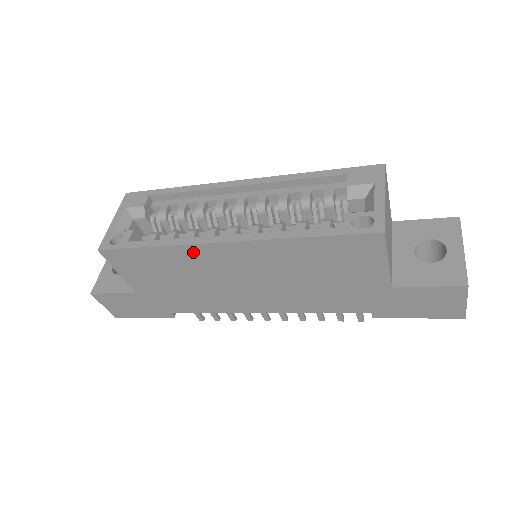
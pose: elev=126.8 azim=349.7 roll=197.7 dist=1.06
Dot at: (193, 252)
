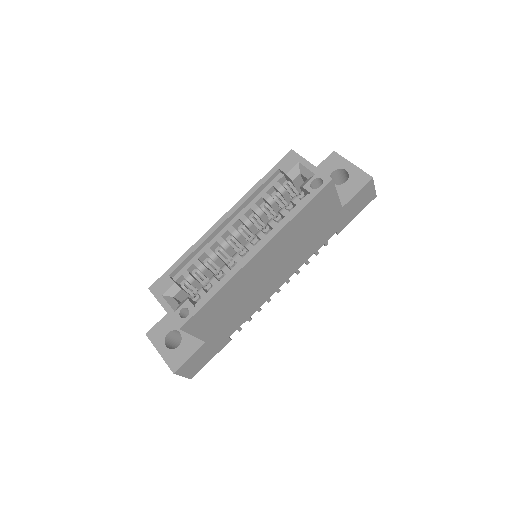
Dot at: (240, 276)
